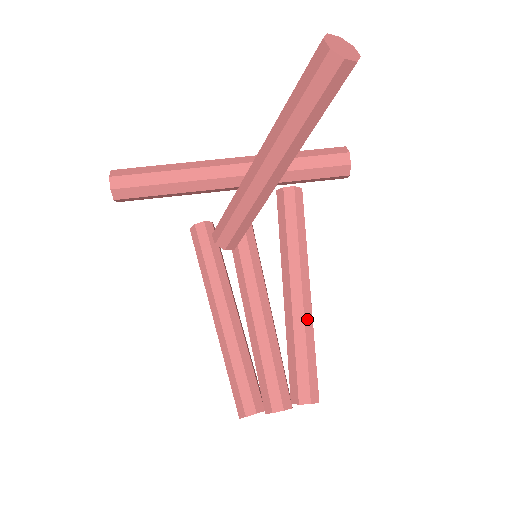
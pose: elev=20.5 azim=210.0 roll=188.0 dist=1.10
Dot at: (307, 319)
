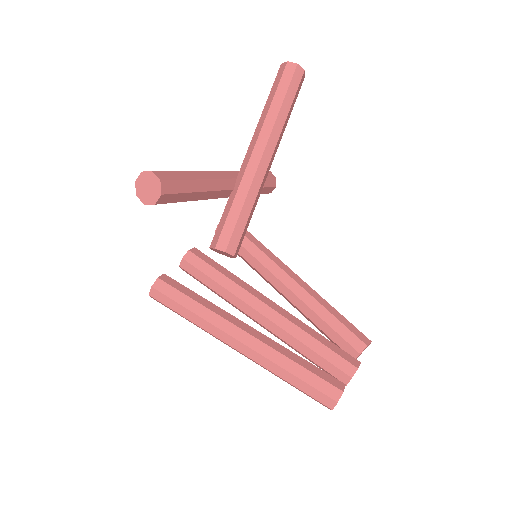
Dot at: (315, 292)
